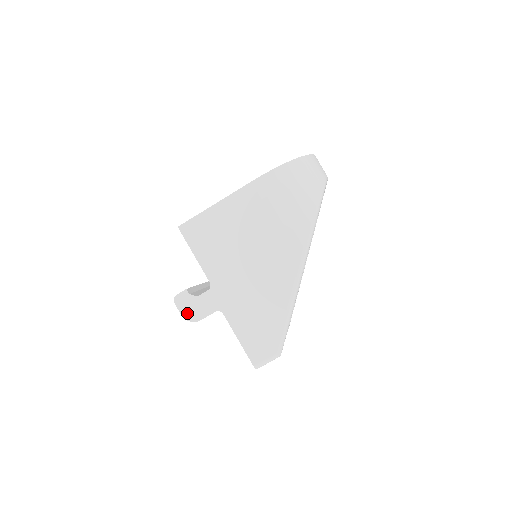
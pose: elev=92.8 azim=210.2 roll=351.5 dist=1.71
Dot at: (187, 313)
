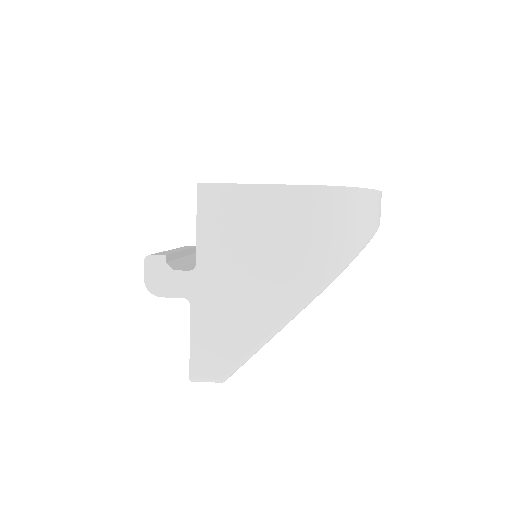
Dot at: (151, 281)
